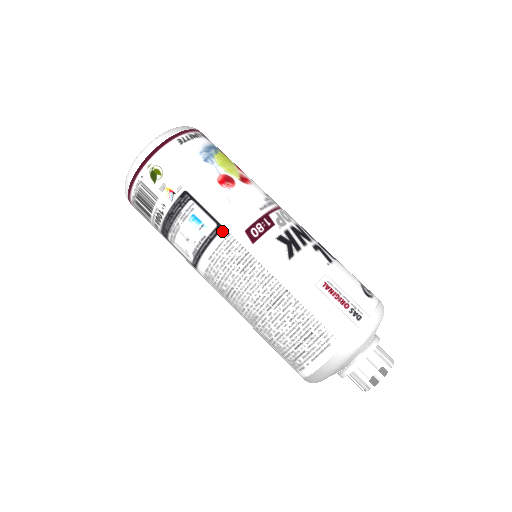
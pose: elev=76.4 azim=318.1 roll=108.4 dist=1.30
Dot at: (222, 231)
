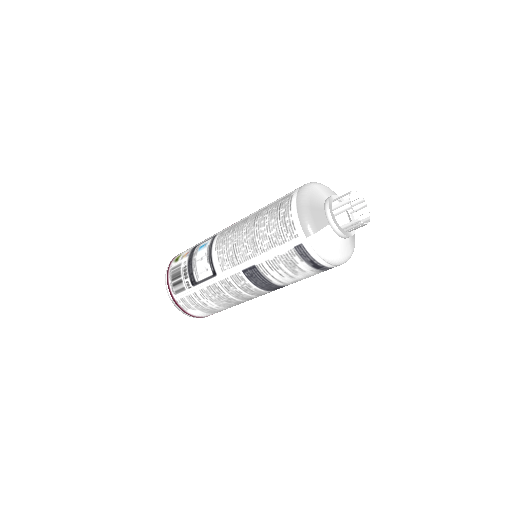
Dot at: (217, 235)
